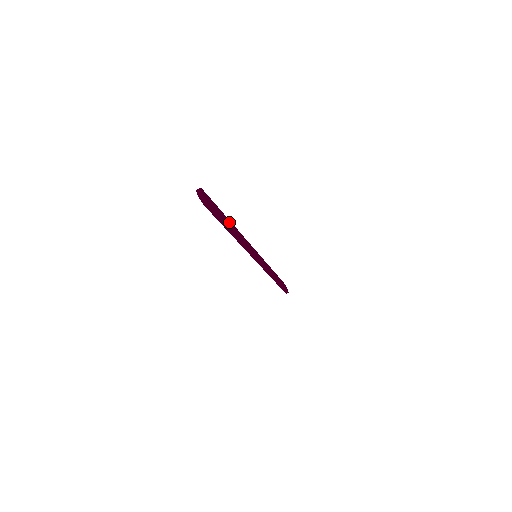
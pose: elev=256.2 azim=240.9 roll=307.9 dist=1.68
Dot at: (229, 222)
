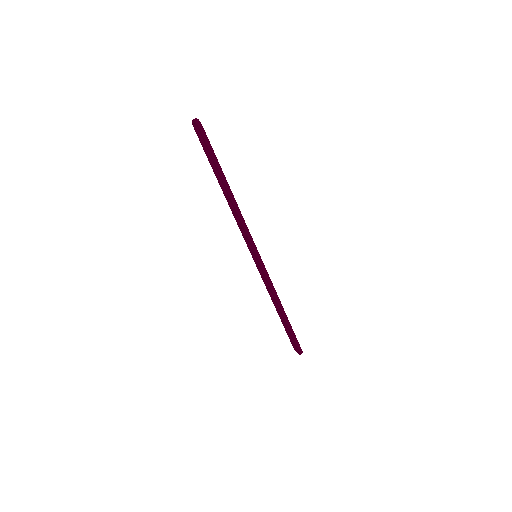
Dot at: occluded
